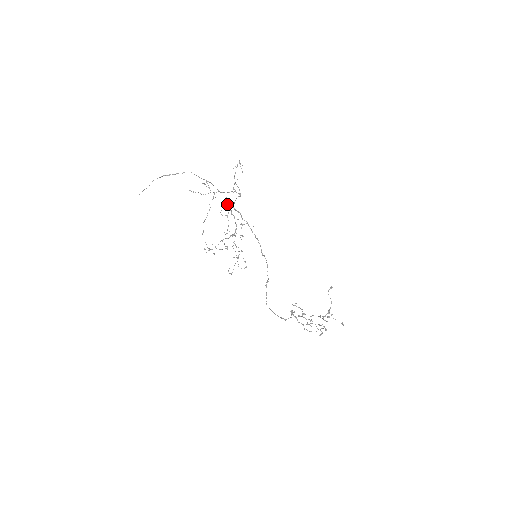
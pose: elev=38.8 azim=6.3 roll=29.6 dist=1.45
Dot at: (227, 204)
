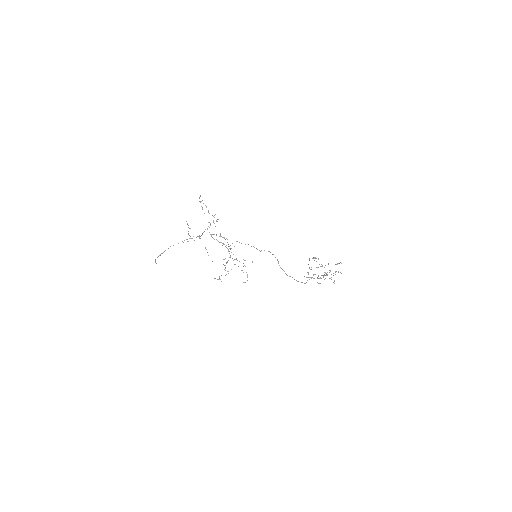
Dot at: (212, 237)
